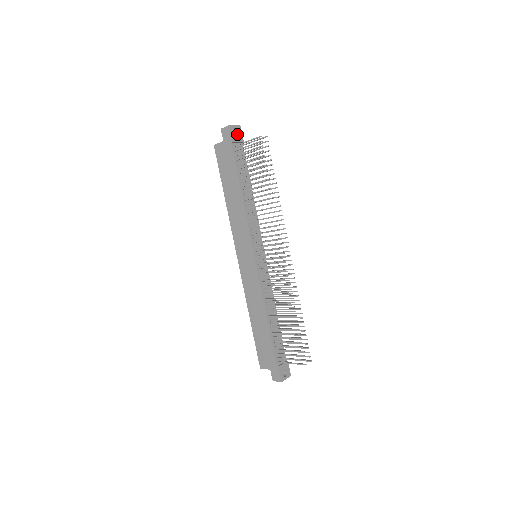
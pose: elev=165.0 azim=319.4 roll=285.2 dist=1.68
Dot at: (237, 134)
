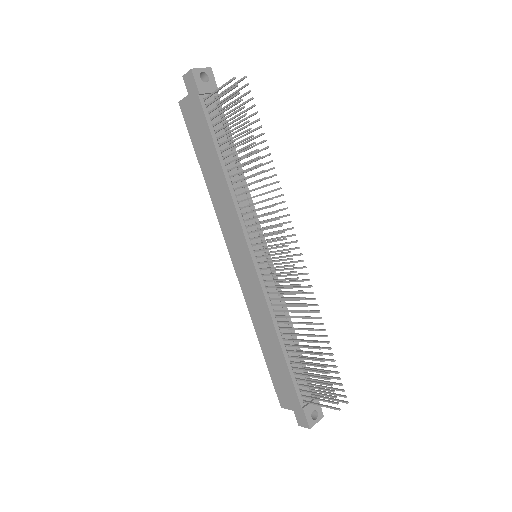
Dot at: (207, 81)
